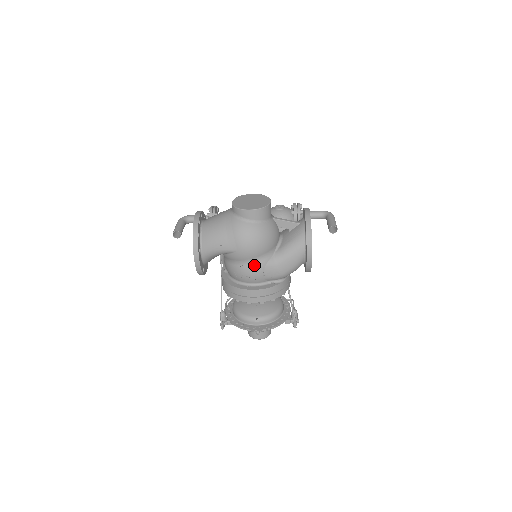
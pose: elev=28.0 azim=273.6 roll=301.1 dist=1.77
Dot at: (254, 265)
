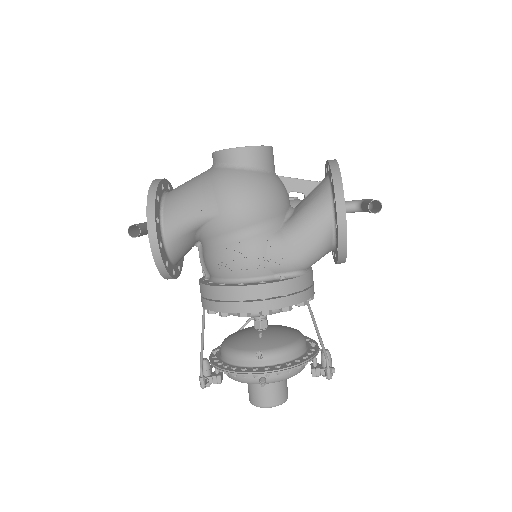
Dot at: (249, 240)
